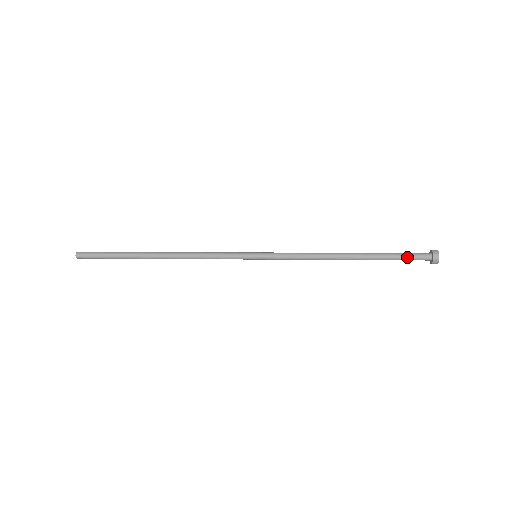
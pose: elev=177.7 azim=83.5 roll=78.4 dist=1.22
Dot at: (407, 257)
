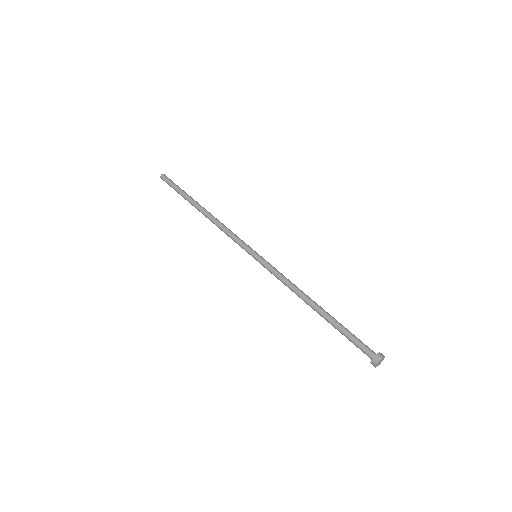
Dot at: (355, 341)
